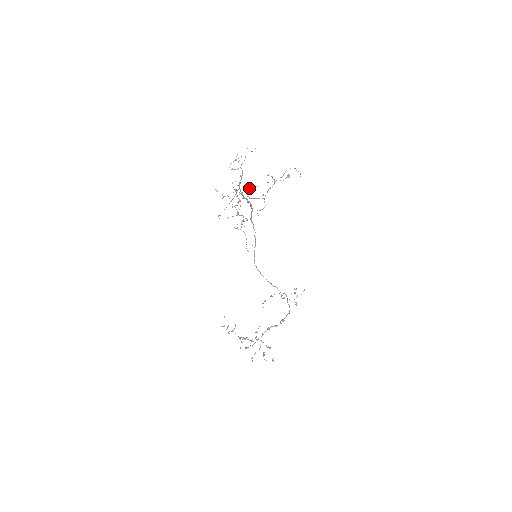
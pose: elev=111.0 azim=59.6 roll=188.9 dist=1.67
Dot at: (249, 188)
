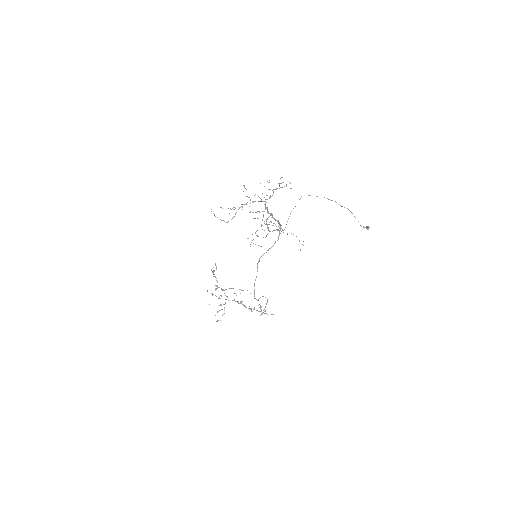
Dot at: occluded
